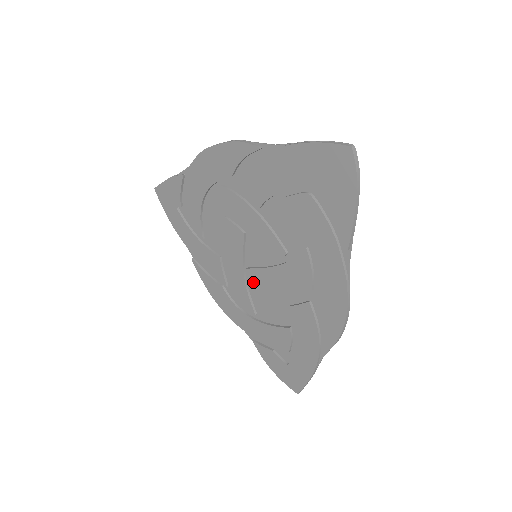
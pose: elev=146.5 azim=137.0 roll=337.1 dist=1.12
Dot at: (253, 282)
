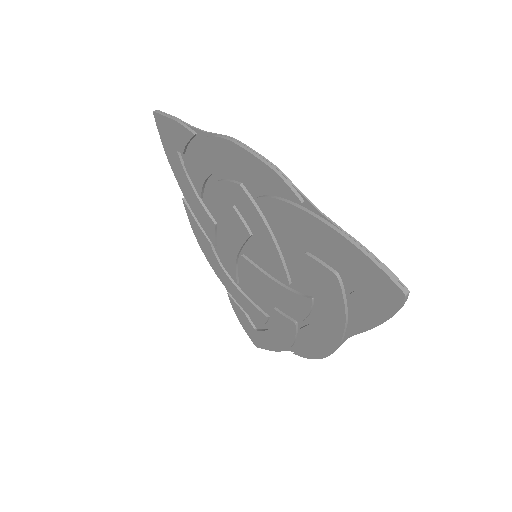
Dot at: (245, 268)
